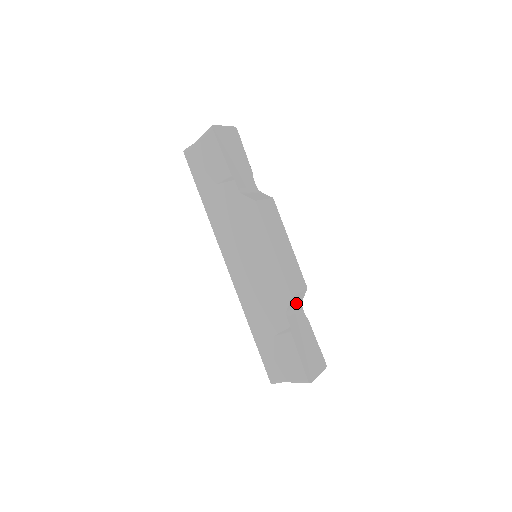
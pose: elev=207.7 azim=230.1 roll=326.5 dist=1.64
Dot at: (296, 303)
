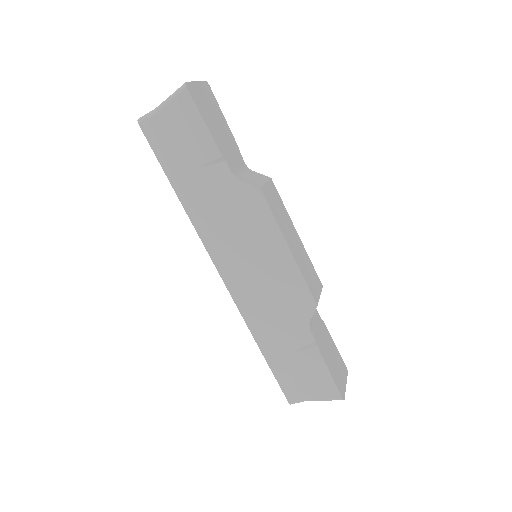
Dot at: occluded
